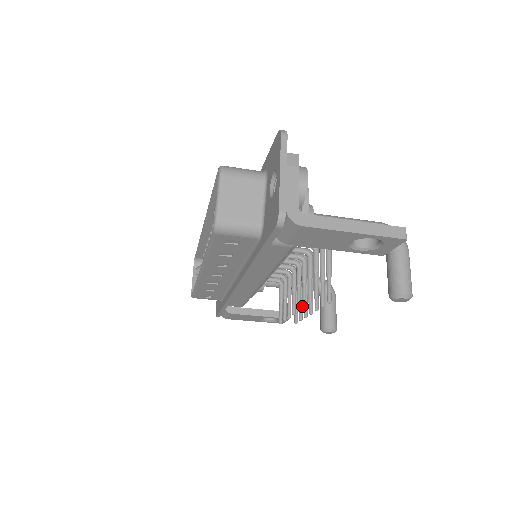
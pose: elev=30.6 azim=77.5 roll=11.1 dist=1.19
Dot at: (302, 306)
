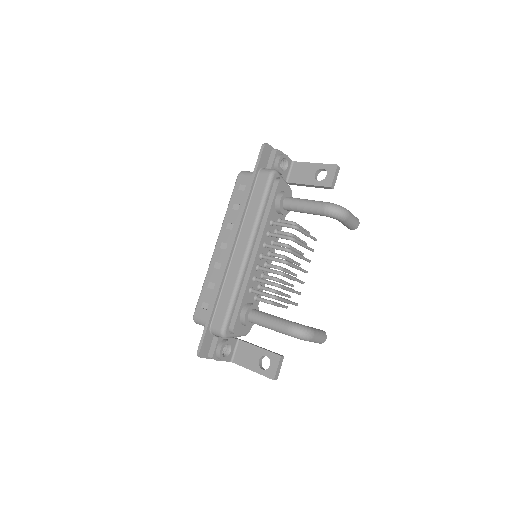
Dot at: (292, 286)
